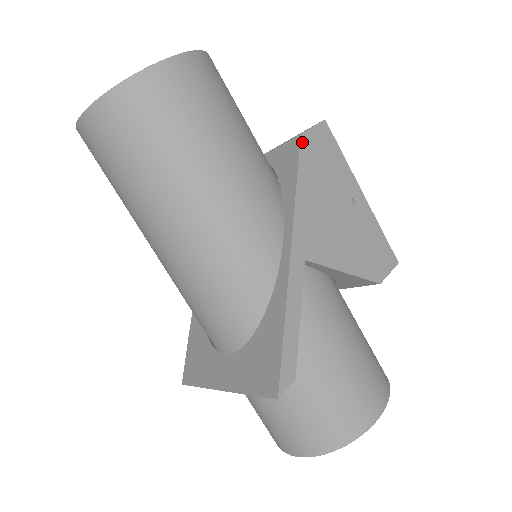
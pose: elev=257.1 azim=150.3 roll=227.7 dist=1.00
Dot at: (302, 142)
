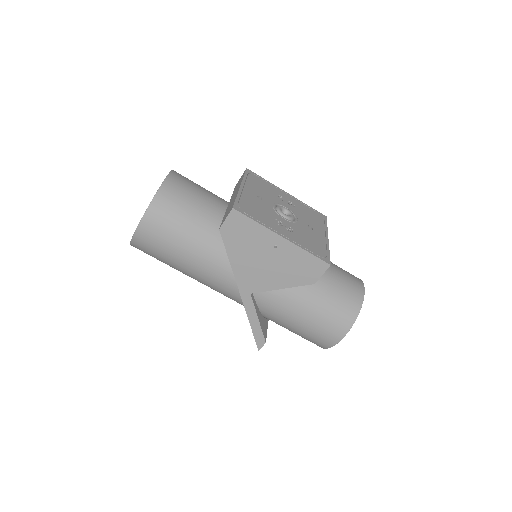
Dot at: (222, 234)
